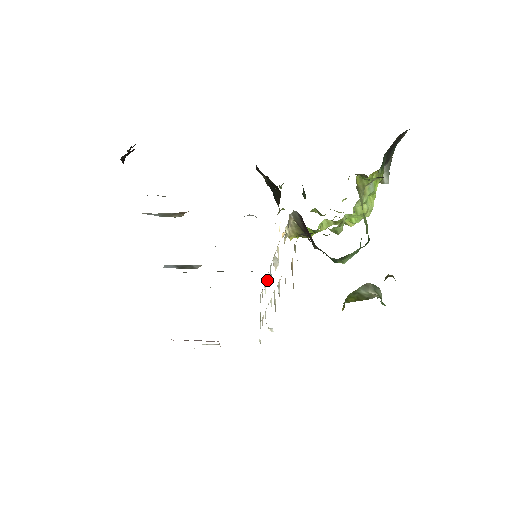
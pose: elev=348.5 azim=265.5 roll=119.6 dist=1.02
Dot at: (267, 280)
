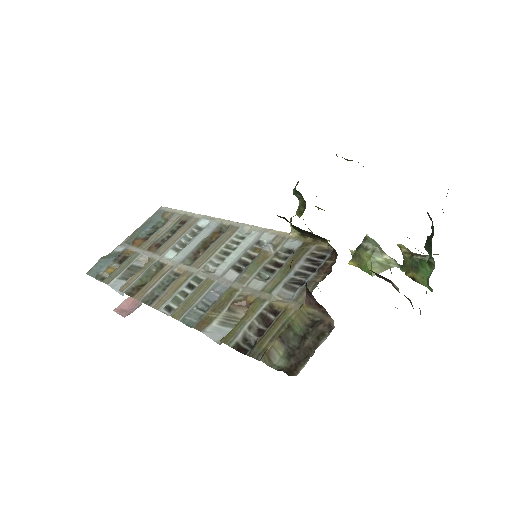
Dot at: occluded
